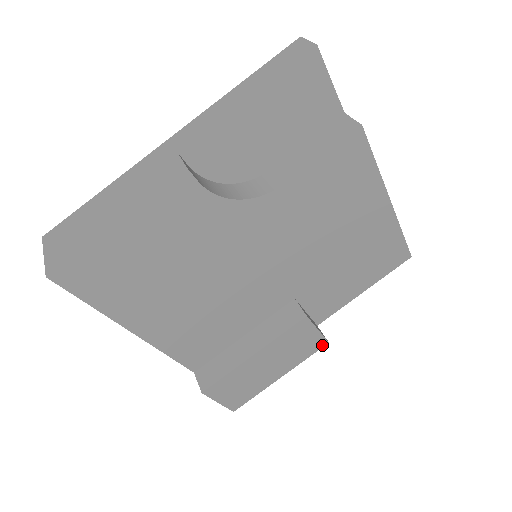
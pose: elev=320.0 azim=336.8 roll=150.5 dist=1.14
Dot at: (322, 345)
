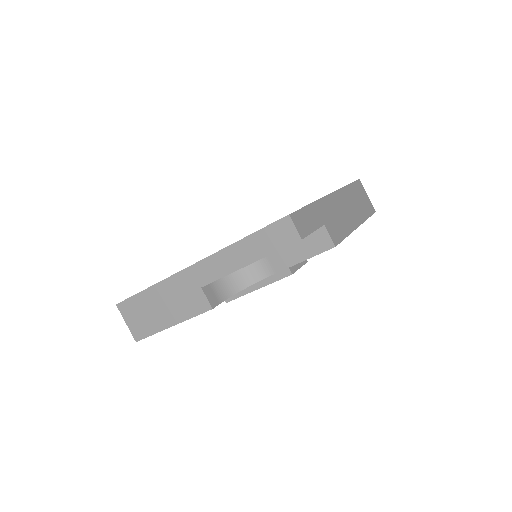
Dot at: occluded
